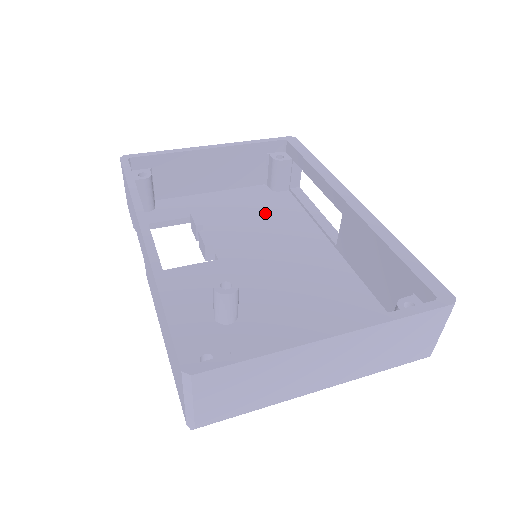
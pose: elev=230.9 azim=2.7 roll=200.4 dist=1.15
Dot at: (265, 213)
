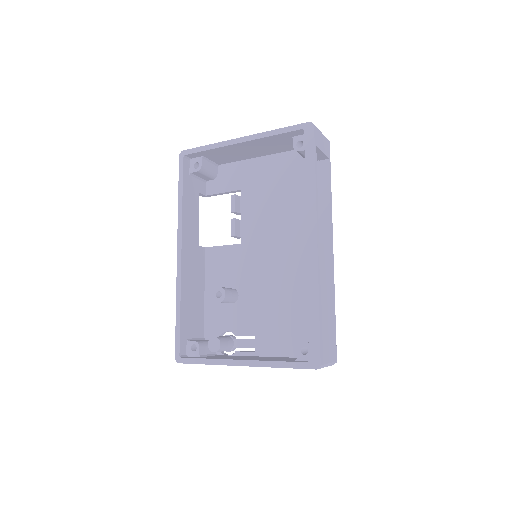
Dot at: (288, 194)
